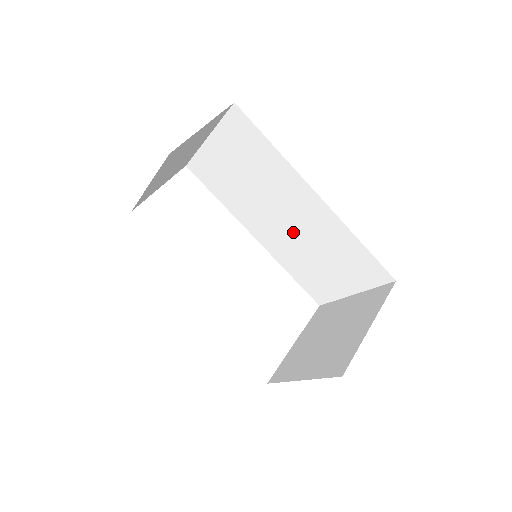
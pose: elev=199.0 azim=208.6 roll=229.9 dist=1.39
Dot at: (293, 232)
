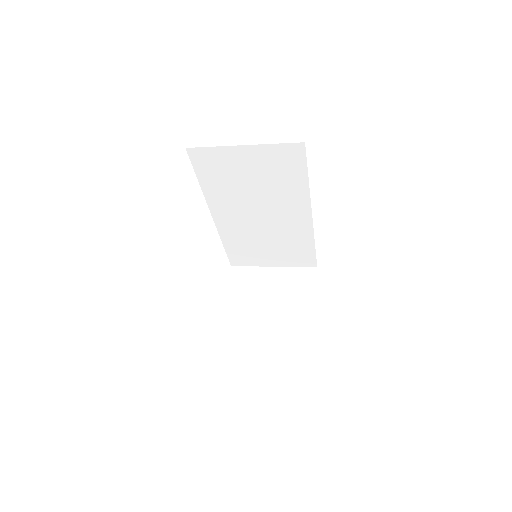
Dot at: (261, 225)
